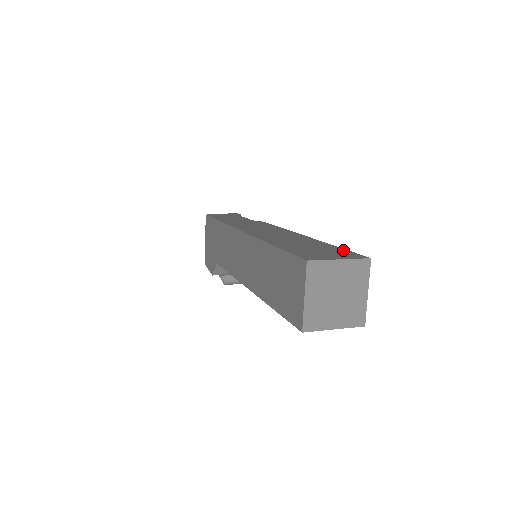
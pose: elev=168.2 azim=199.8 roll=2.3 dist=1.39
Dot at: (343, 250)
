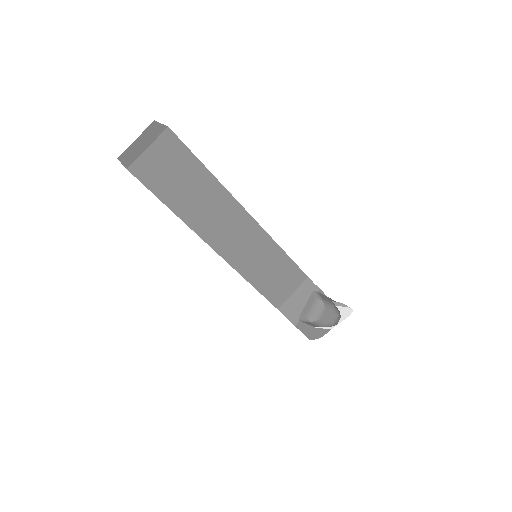
Dot at: occluded
